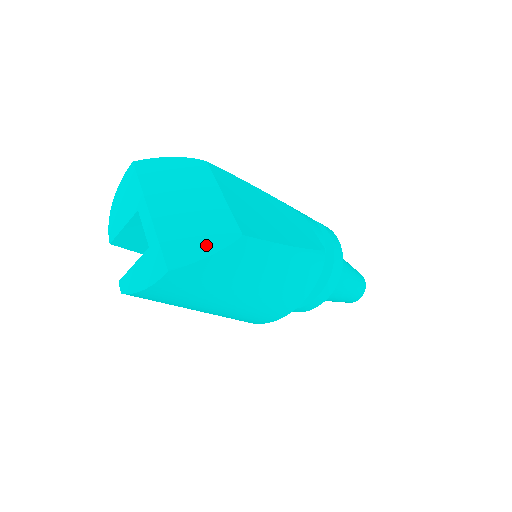
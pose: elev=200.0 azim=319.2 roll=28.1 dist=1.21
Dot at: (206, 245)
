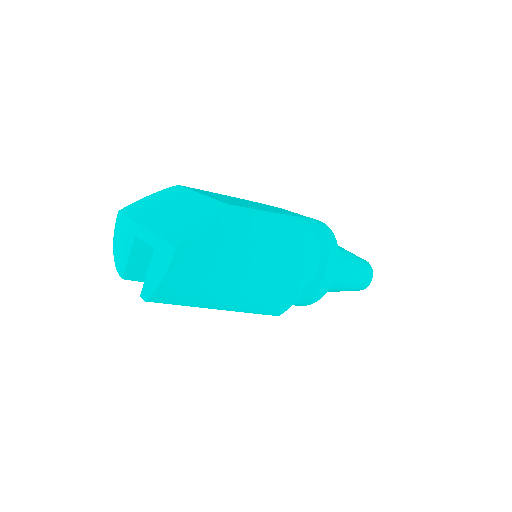
Dot at: (200, 222)
